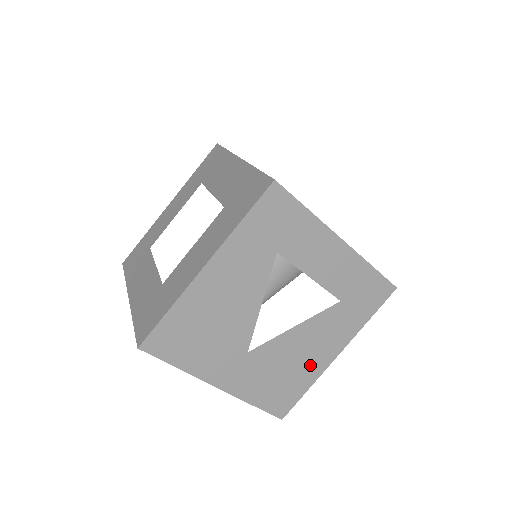
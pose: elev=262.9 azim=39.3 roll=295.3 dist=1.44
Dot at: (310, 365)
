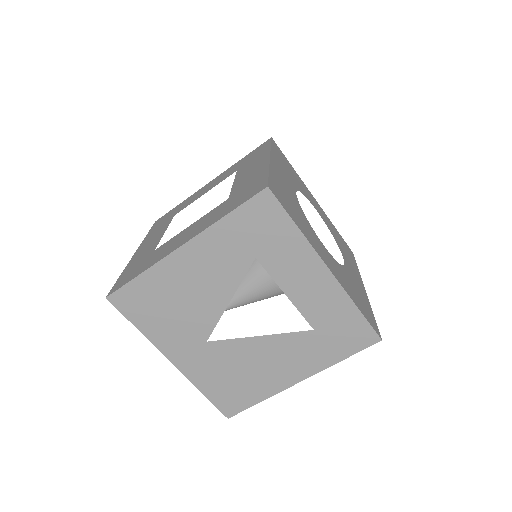
Dot at: (268, 379)
